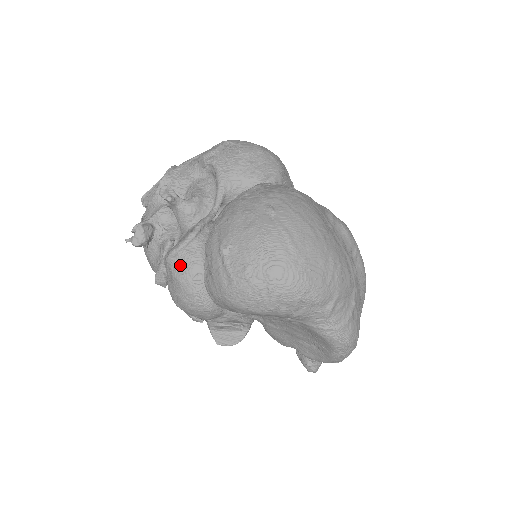
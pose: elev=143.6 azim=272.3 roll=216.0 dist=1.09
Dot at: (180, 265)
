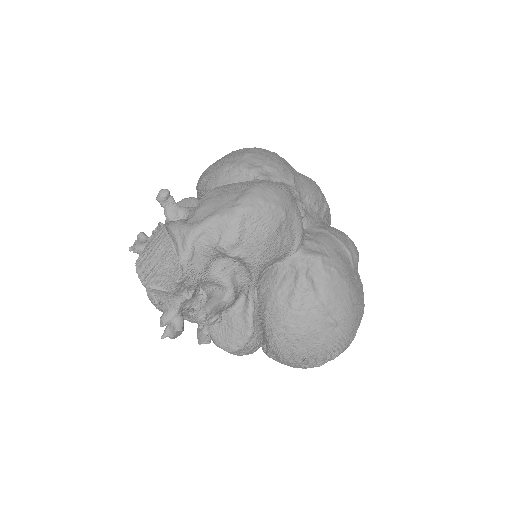
Dot at: (241, 352)
